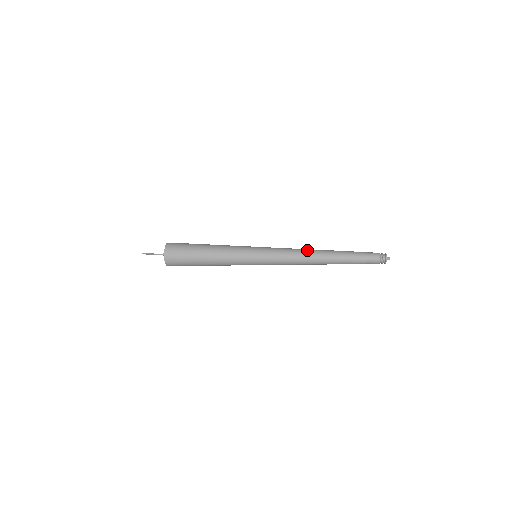
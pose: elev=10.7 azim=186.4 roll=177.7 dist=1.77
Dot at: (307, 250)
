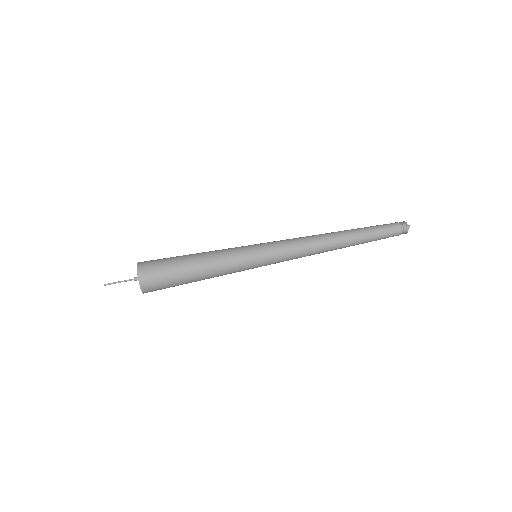
Dot at: (318, 238)
